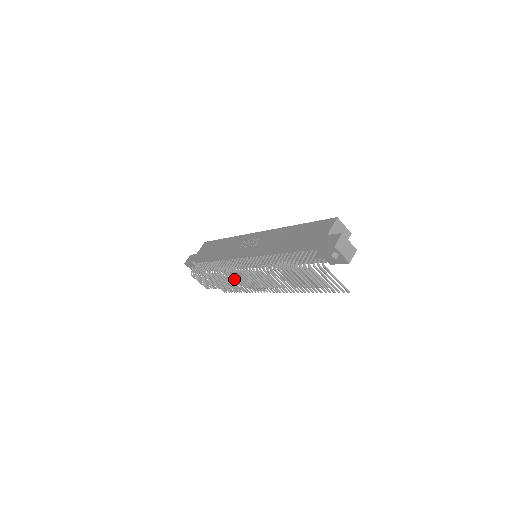
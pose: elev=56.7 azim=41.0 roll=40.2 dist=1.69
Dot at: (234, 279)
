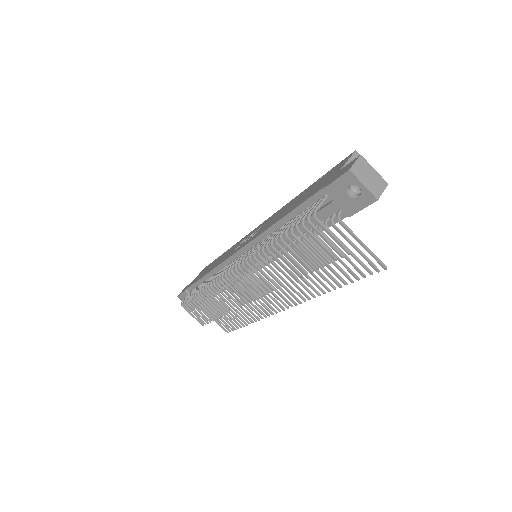
Dot at: occluded
